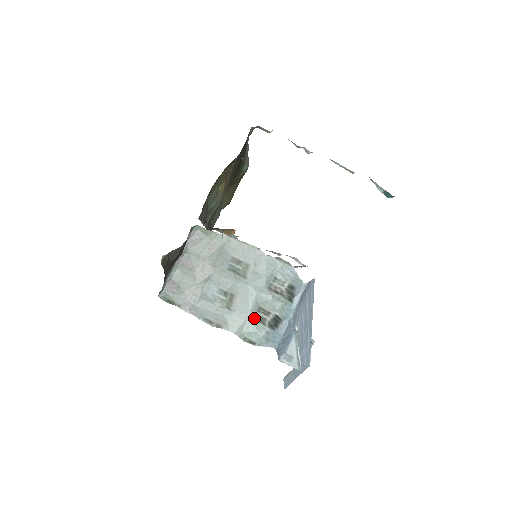
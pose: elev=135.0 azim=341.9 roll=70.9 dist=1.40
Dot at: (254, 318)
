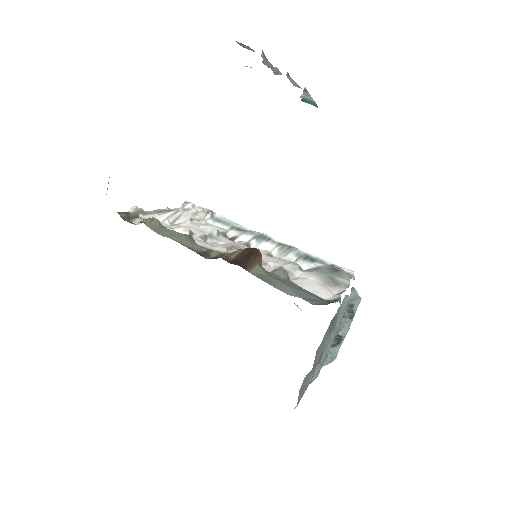
Dot at: occluded
